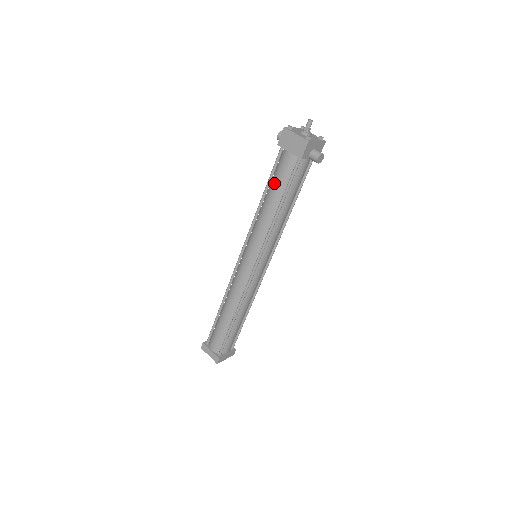
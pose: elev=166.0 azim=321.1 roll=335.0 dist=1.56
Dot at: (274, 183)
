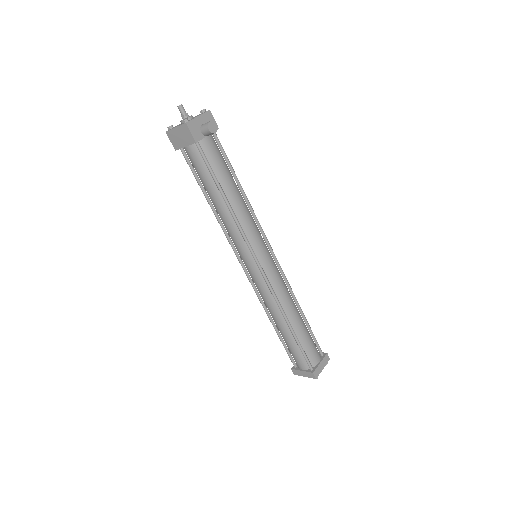
Dot at: (203, 183)
